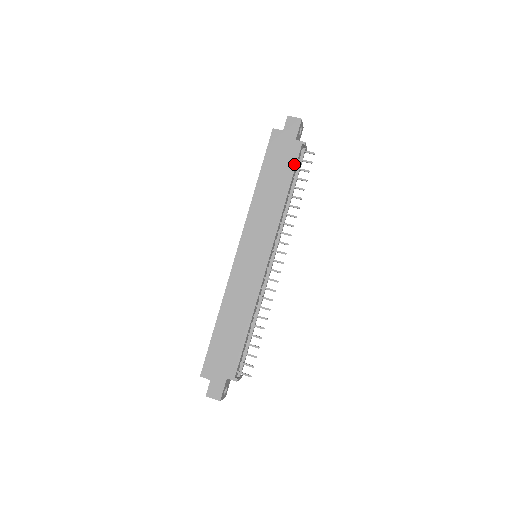
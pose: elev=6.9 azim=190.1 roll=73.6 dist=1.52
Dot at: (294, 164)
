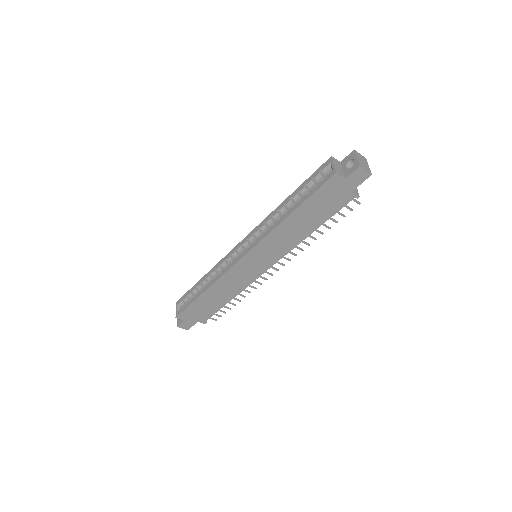
Dot at: (336, 211)
